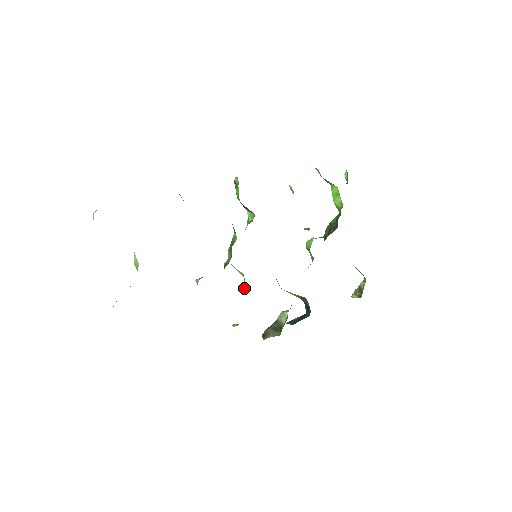
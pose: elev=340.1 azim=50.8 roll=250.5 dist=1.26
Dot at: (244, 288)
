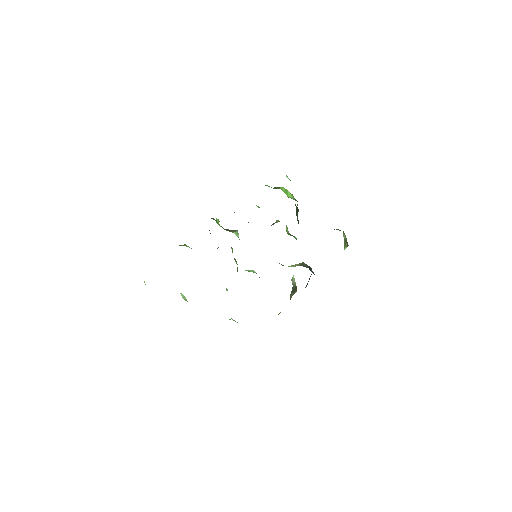
Dot at: occluded
